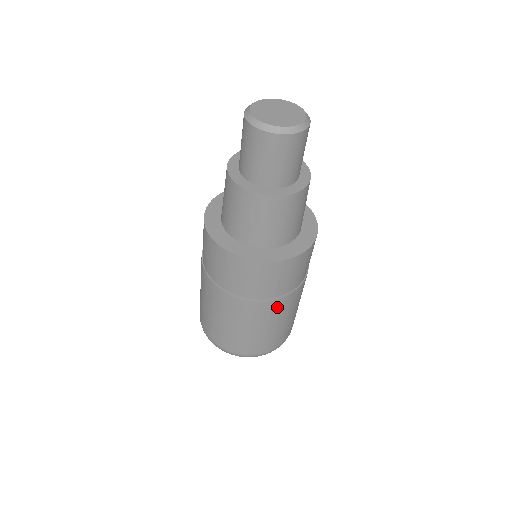
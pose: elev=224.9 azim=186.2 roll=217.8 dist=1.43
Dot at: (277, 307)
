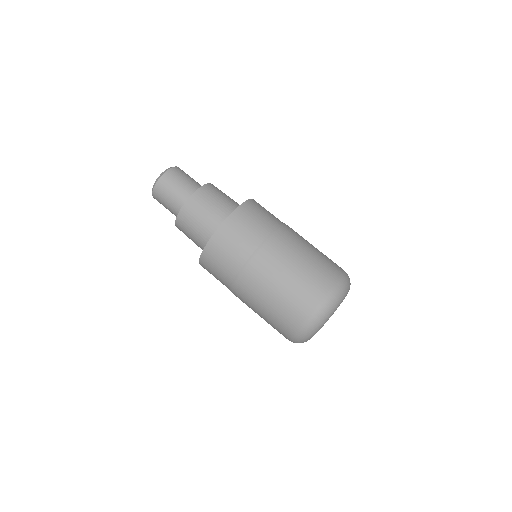
Dot at: (291, 232)
